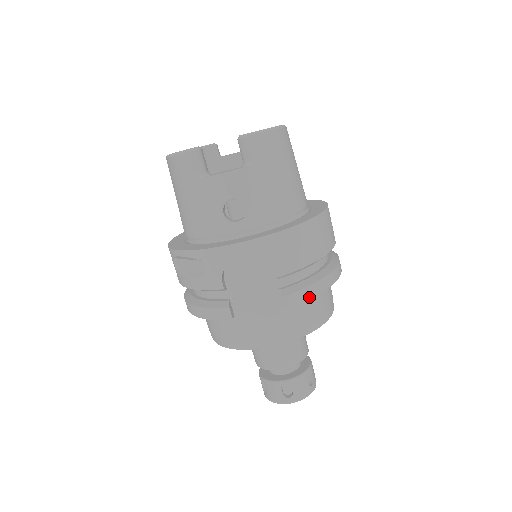
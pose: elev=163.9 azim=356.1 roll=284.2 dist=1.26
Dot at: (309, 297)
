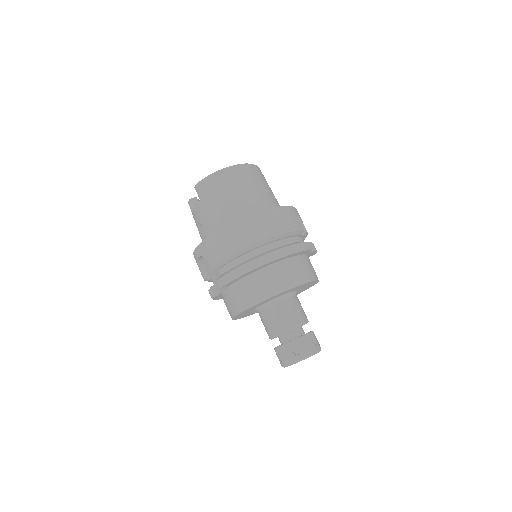
Dot at: (232, 279)
